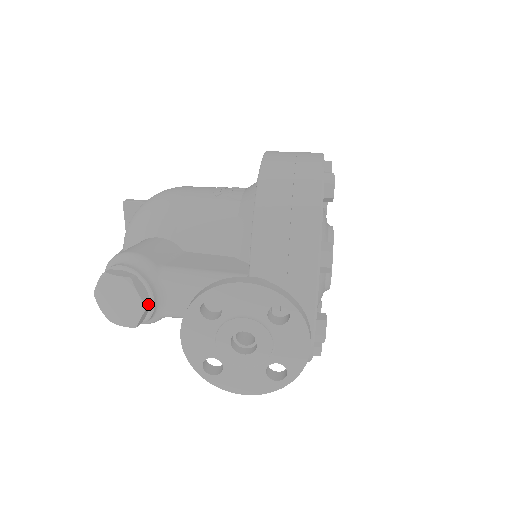
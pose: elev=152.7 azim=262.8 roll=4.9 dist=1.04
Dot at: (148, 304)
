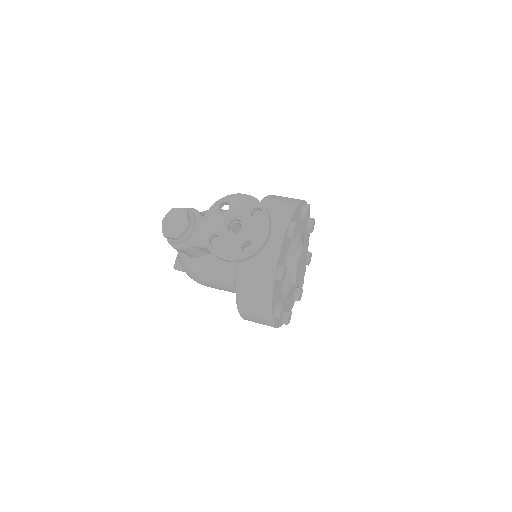
Dot at: (190, 224)
